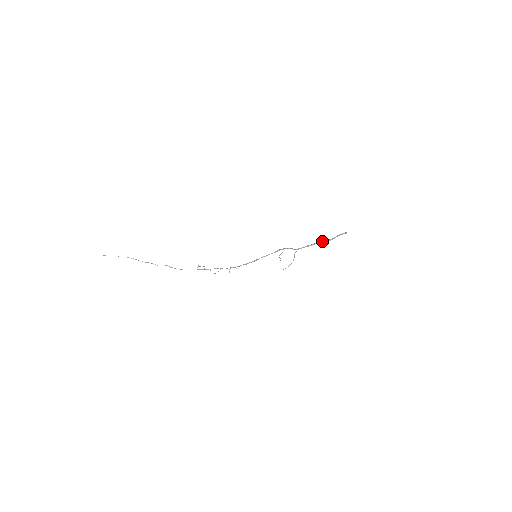
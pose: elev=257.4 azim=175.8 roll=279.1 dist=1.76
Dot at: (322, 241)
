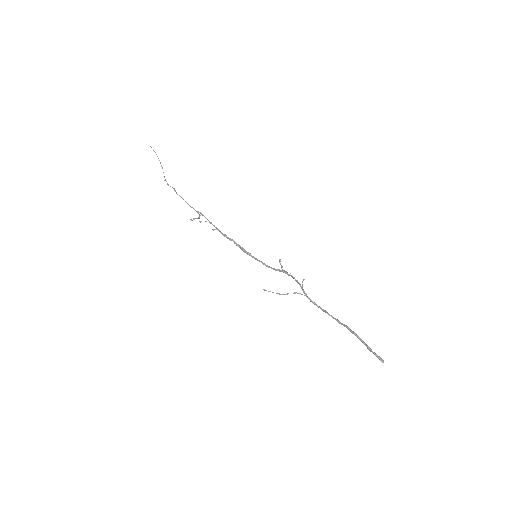
Dot at: occluded
